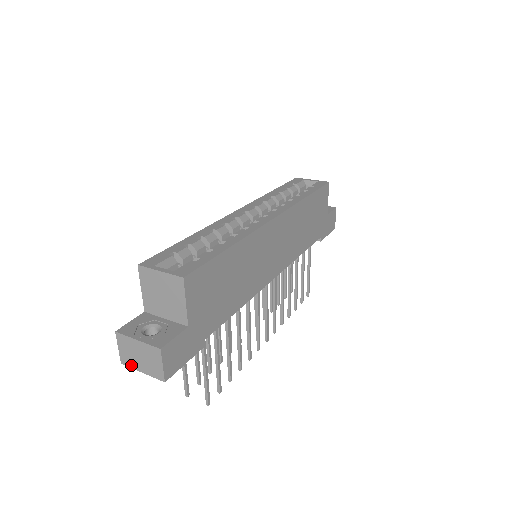
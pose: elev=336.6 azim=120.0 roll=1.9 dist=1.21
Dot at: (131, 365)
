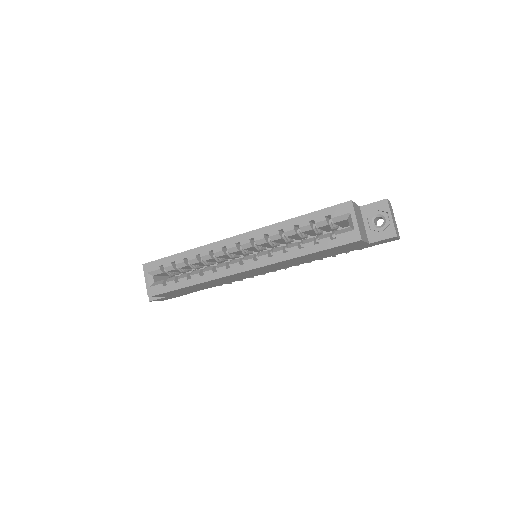
Dot at: occluded
